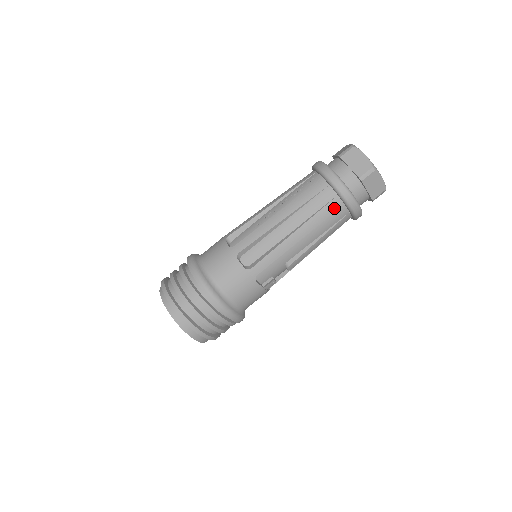
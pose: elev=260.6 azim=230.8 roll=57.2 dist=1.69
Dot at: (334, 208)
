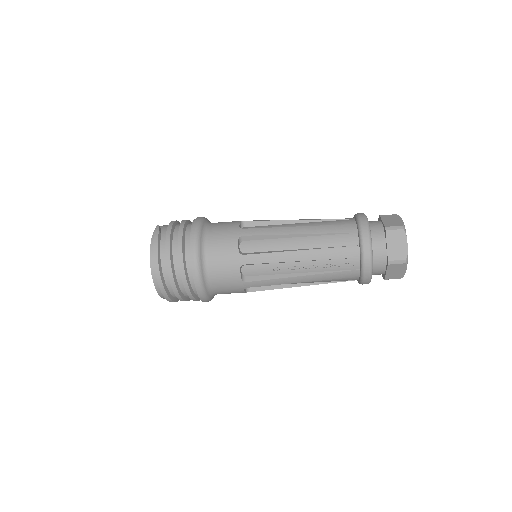
Dot at: occluded
